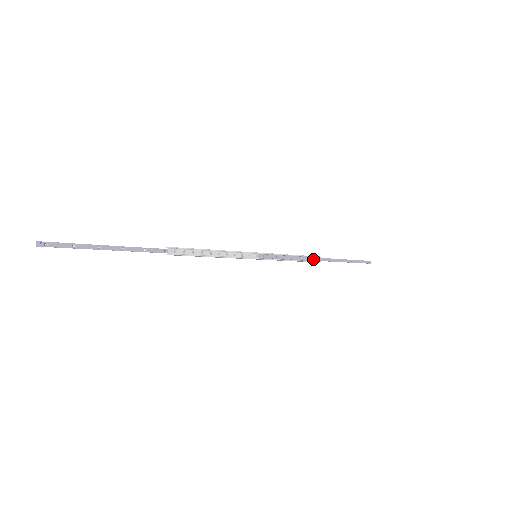
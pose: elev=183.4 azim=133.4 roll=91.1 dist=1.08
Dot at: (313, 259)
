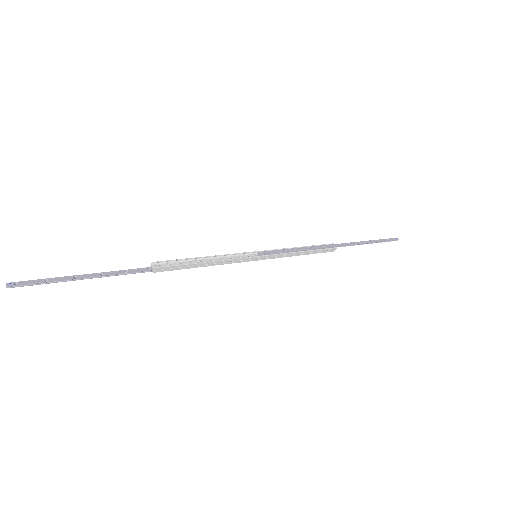
Dot at: (325, 247)
